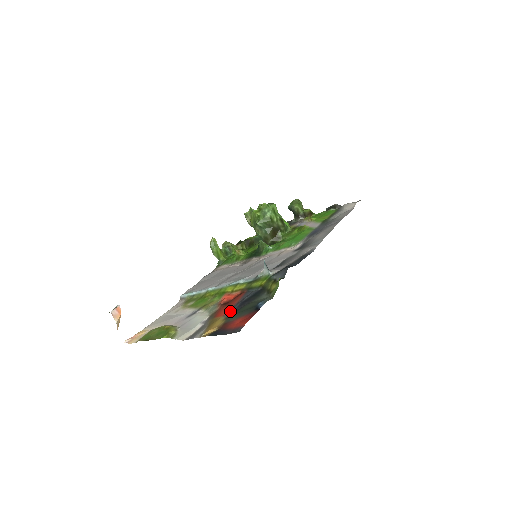
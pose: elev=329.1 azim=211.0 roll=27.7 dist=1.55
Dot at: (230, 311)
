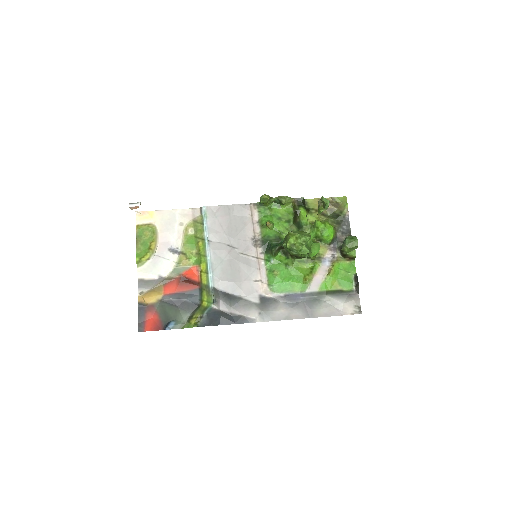
Dot at: (167, 298)
